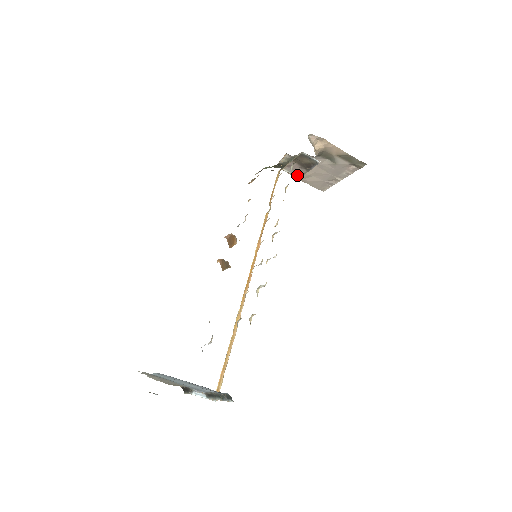
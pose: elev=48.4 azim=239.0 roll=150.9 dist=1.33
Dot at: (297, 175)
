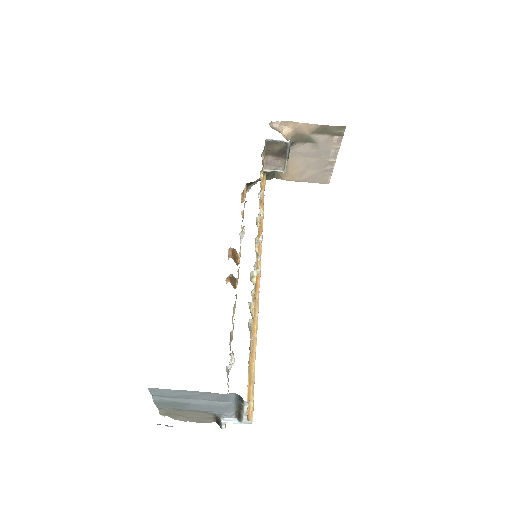
Dot at: (281, 170)
